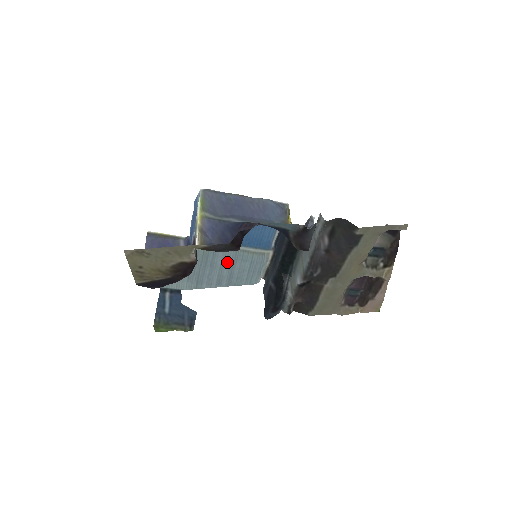
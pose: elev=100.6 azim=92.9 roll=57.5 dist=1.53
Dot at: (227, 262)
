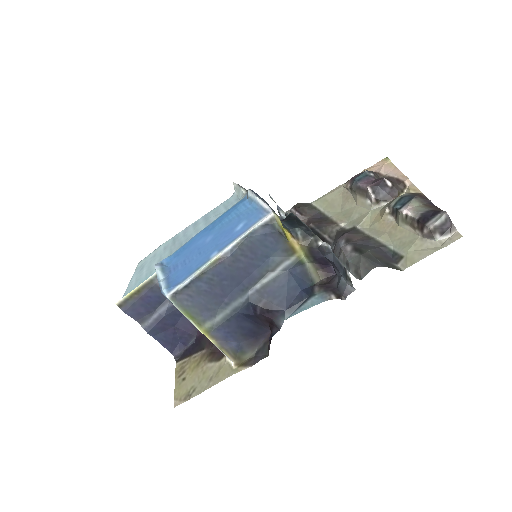
Dot at: (202, 229)
